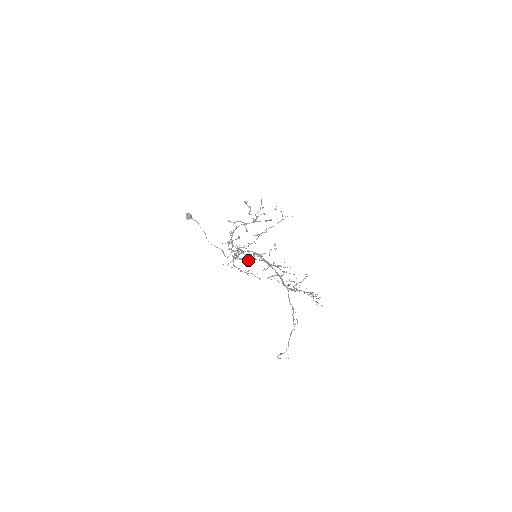
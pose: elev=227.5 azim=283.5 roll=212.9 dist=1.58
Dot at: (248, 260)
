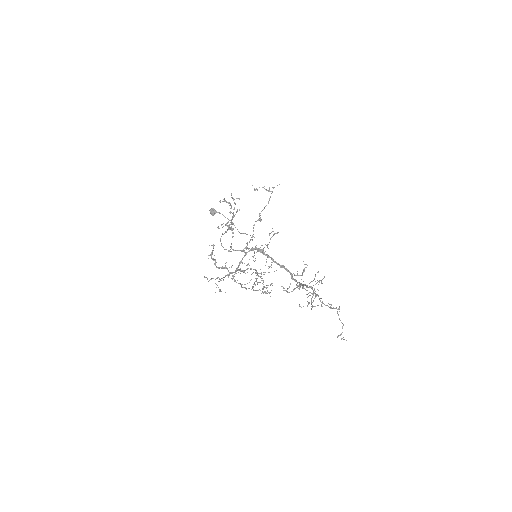
Dot at: (243, 271)
